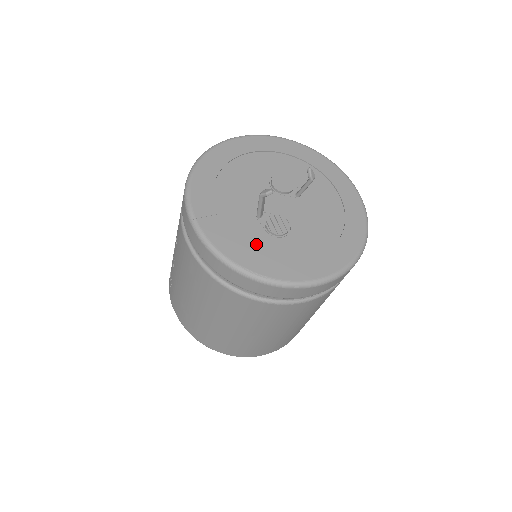
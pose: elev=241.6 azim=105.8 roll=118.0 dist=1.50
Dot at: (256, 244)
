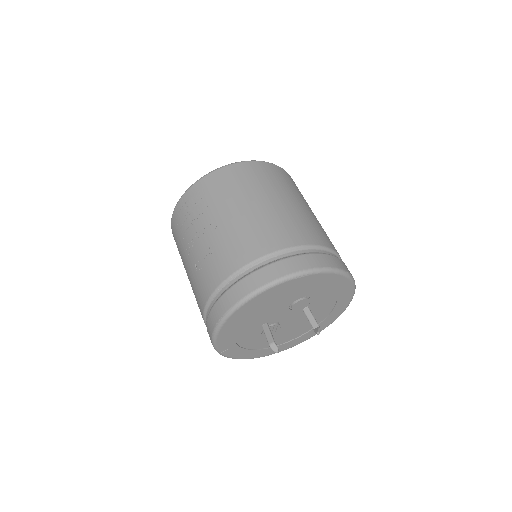
Dot at: (248, 340)
